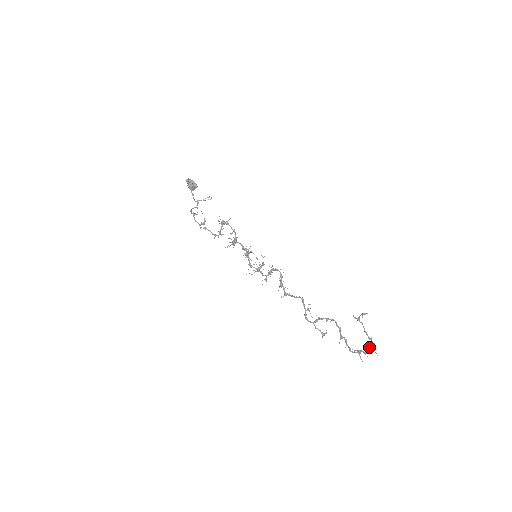
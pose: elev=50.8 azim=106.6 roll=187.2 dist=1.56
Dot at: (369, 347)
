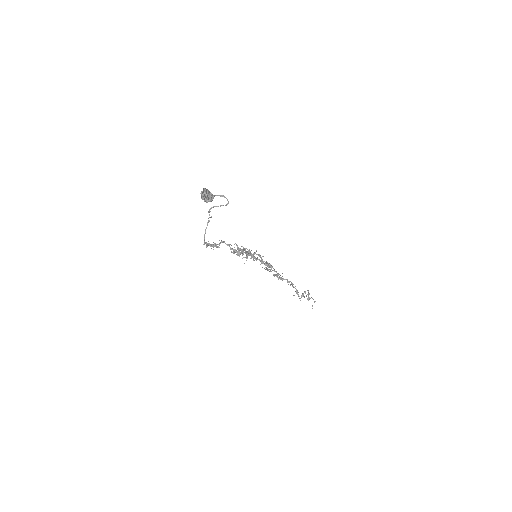
Dot at: (305, 293)
